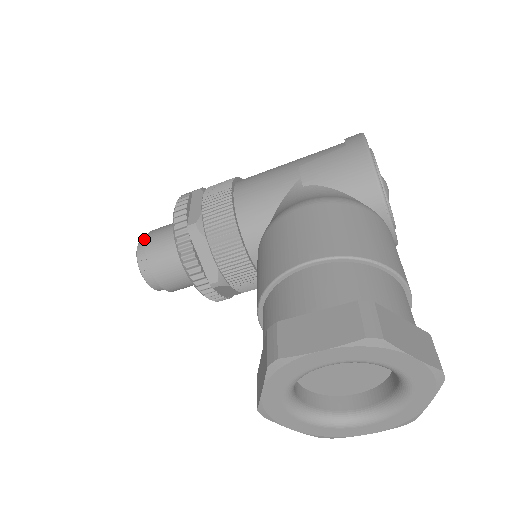
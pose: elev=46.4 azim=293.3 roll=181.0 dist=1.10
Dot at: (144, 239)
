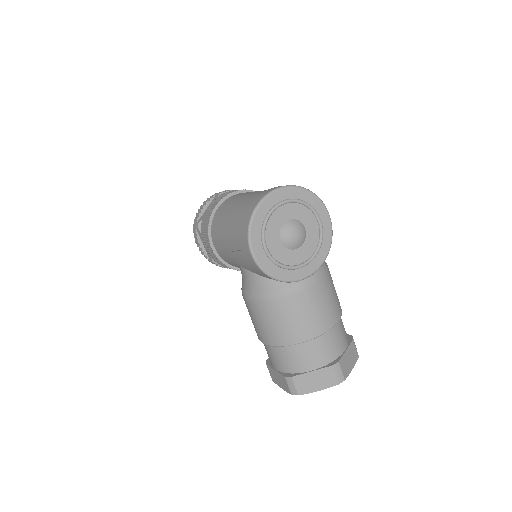
Dot at: occluded
